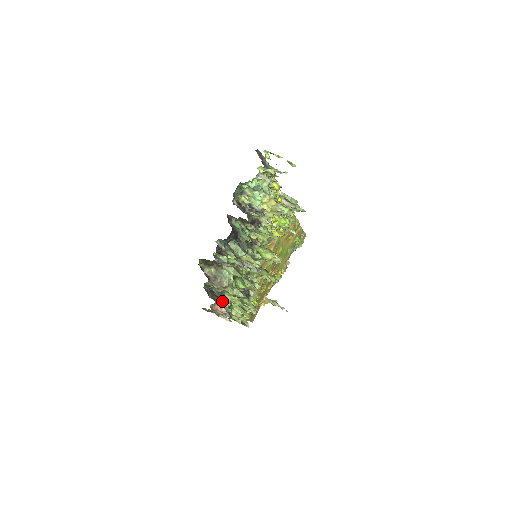
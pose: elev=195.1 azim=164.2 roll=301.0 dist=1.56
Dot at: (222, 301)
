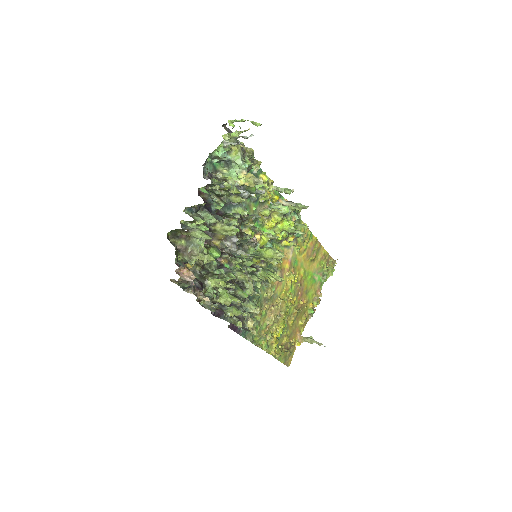
Dot at: (206, 288)
